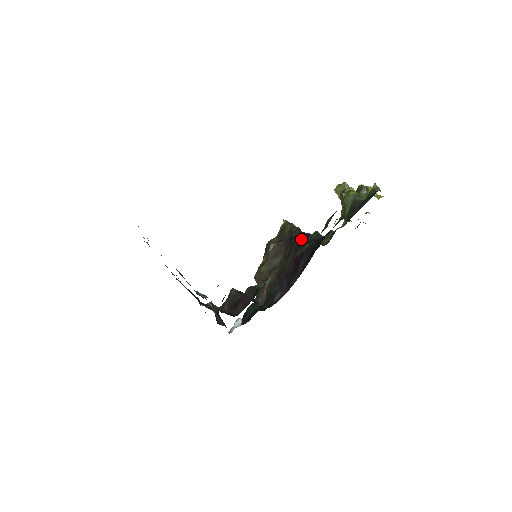
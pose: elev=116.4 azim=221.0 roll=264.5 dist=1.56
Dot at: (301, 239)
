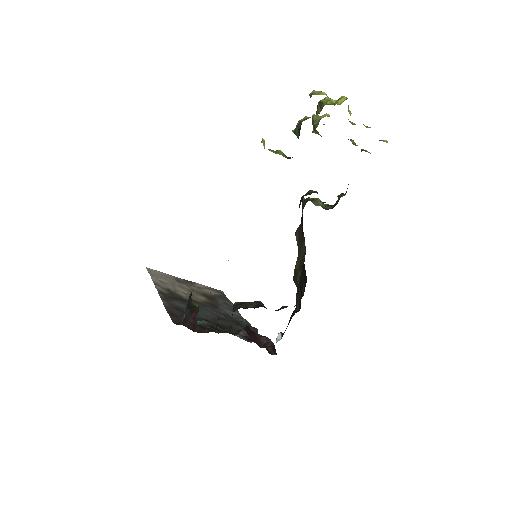
Dot at: occluded
